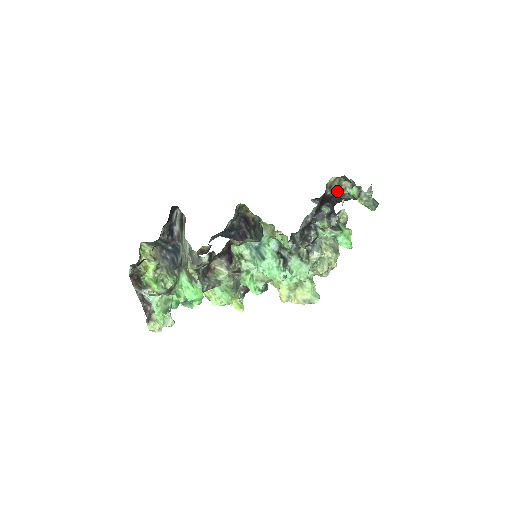
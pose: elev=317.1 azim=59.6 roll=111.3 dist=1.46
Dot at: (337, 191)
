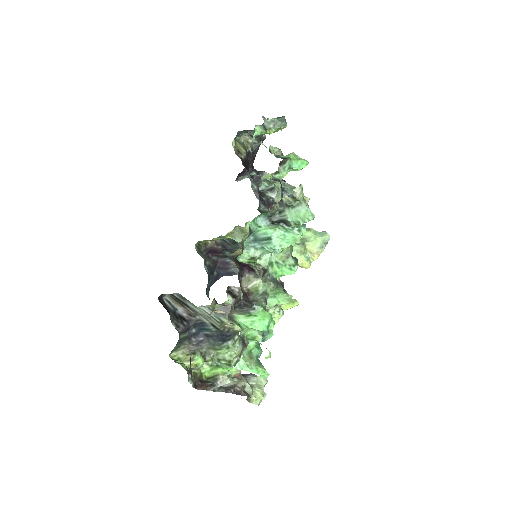
Dot at: (246, 150)
